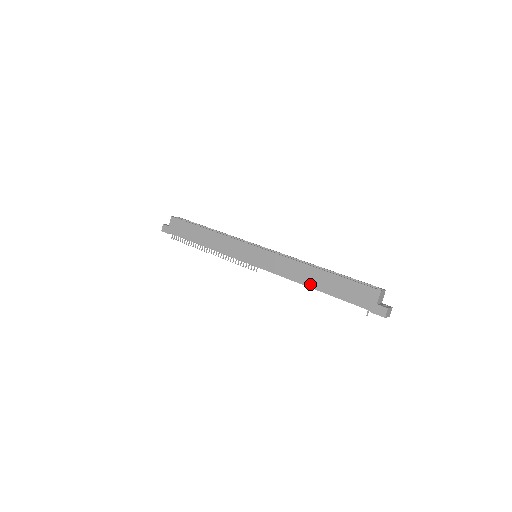
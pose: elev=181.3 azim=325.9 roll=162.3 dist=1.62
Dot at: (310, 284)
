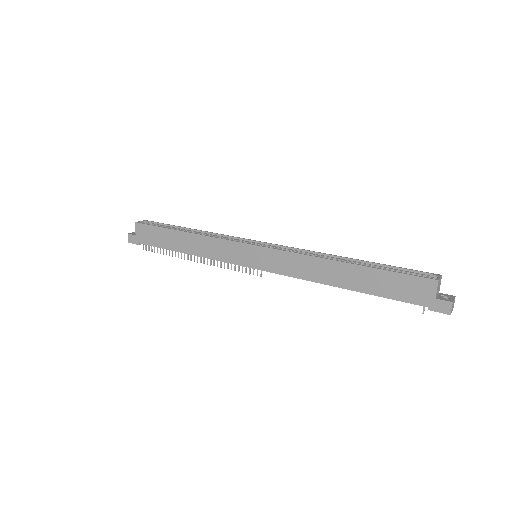
Dot at: (337, 284)
